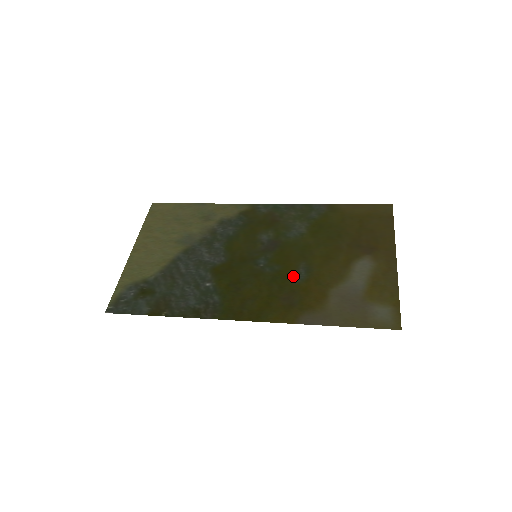
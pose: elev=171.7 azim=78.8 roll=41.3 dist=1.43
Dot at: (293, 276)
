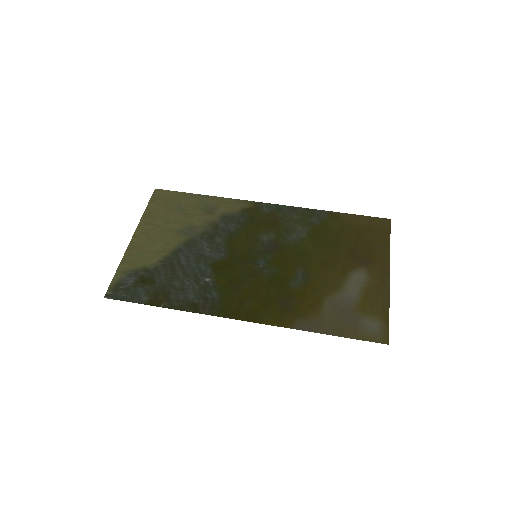
Dot at: (291, 280)
